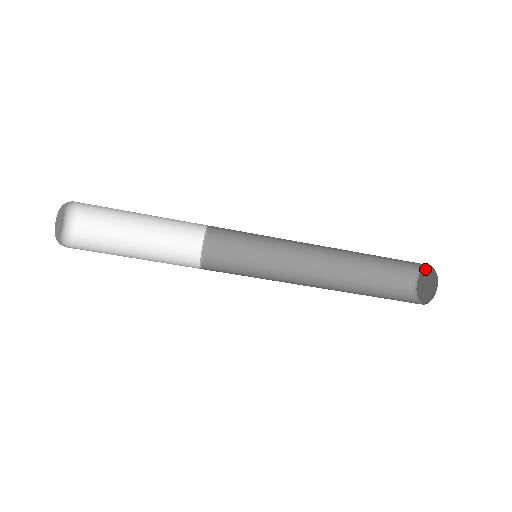
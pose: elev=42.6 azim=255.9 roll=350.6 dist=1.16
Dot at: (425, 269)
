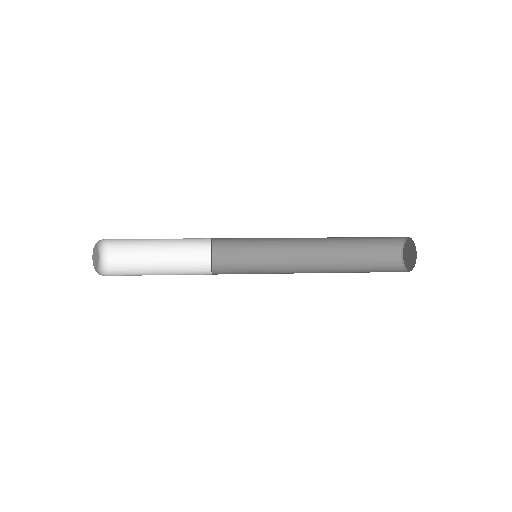
Dot at: (410, 239)
